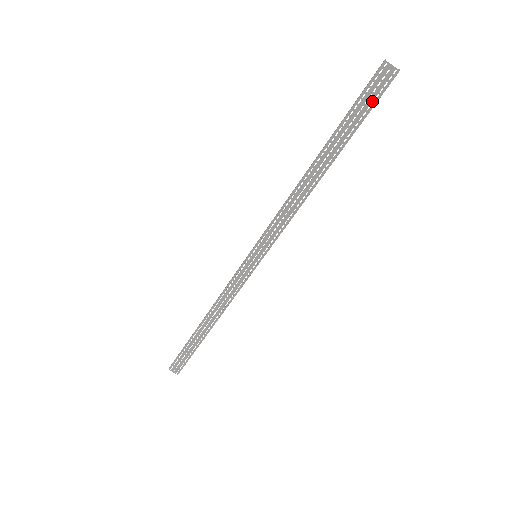
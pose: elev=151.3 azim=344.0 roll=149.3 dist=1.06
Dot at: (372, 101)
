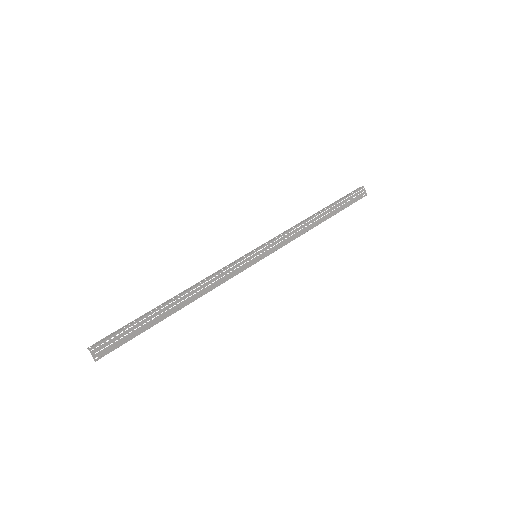
Dot at: occluded
